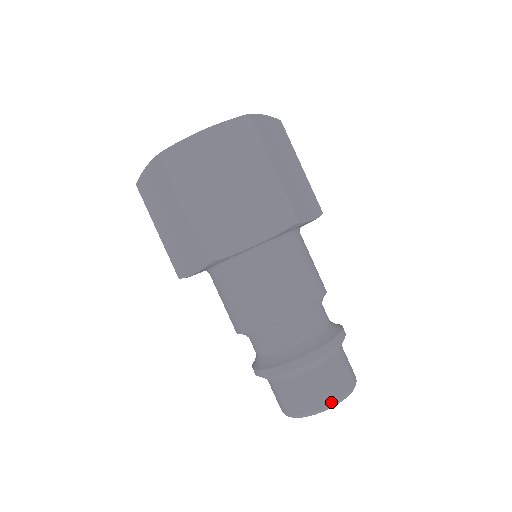
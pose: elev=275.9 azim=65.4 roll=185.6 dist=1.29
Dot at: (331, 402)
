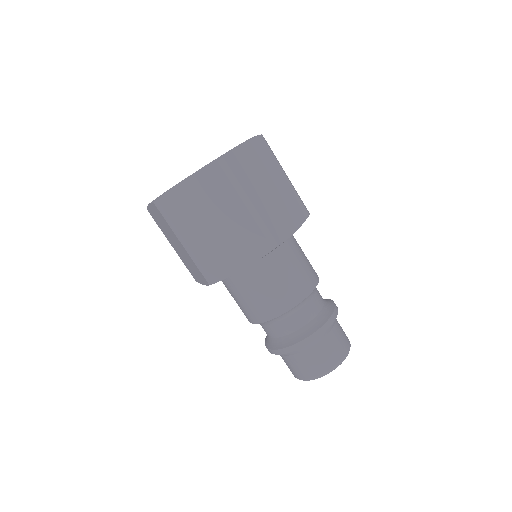
Dot at: (325, 371)
